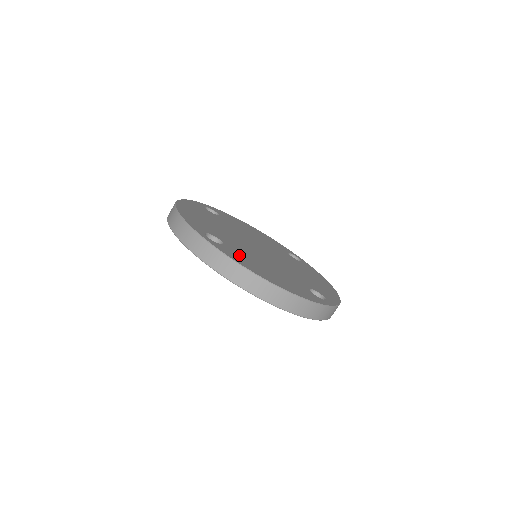
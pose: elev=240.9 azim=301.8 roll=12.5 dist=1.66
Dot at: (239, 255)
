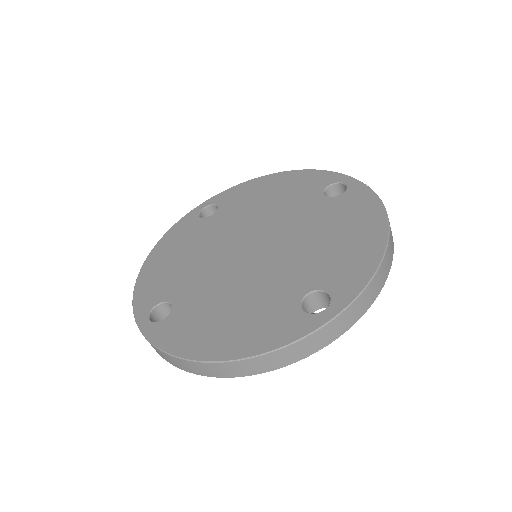
Dot at: (185, 322)
